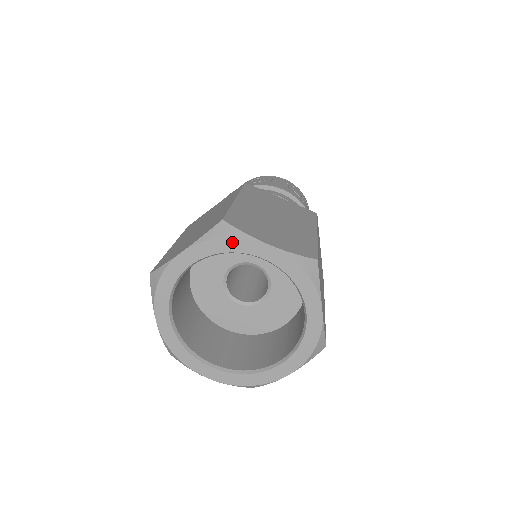
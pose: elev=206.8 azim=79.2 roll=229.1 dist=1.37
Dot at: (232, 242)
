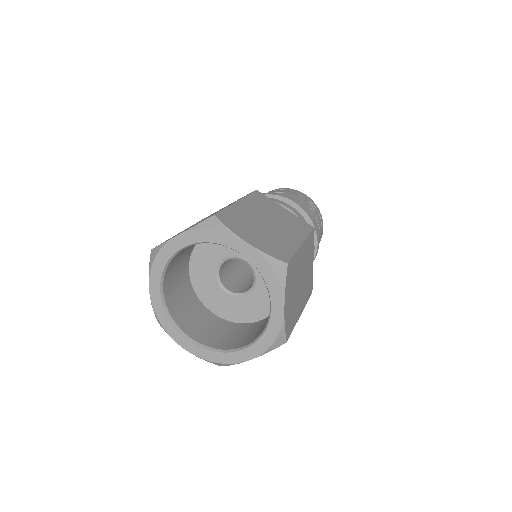
Dot at: (217, 235)
